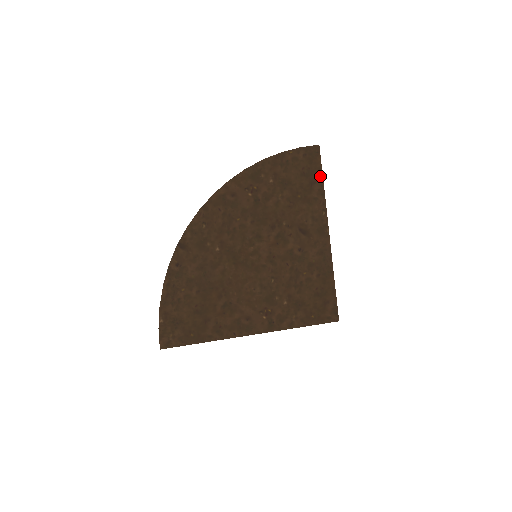
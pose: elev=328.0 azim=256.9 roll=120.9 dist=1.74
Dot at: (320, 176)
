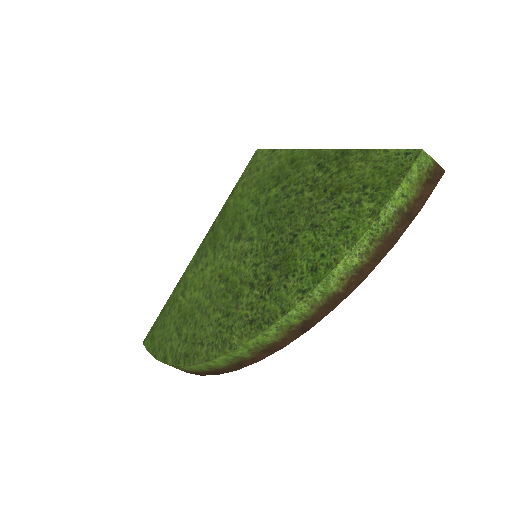
Dot at: occluded
